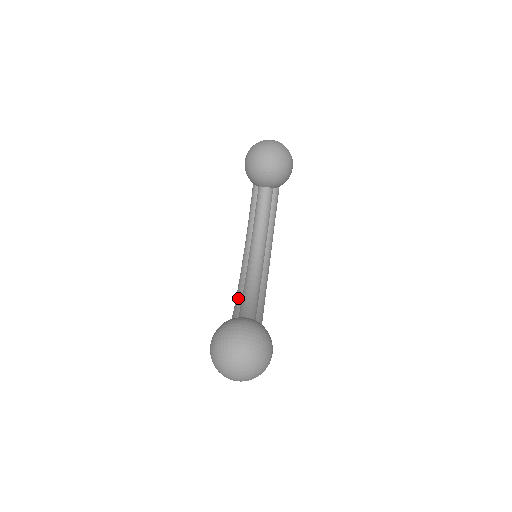
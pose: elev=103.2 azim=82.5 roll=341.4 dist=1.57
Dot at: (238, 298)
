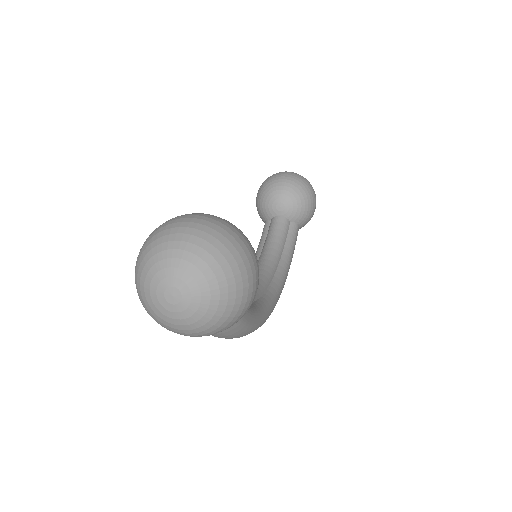
Dot at: occluded
